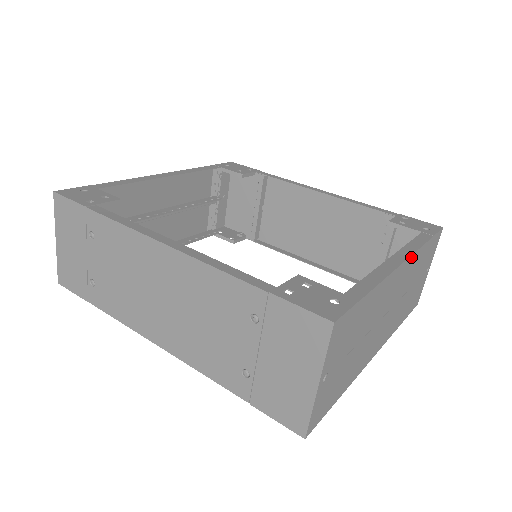
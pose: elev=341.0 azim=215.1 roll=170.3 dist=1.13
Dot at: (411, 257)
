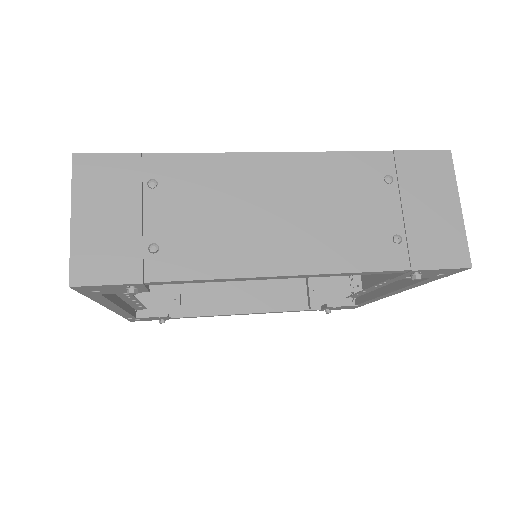
Dot at: occluded
